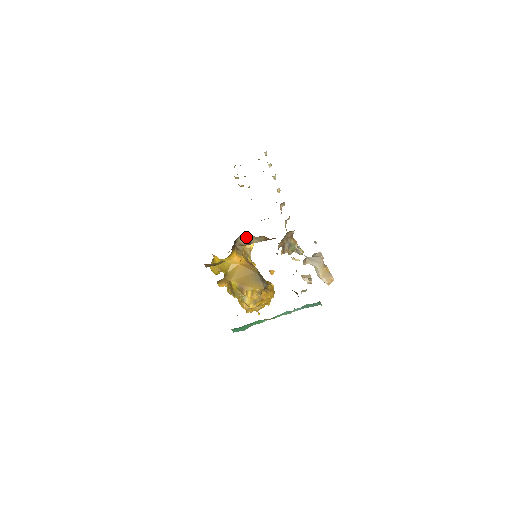
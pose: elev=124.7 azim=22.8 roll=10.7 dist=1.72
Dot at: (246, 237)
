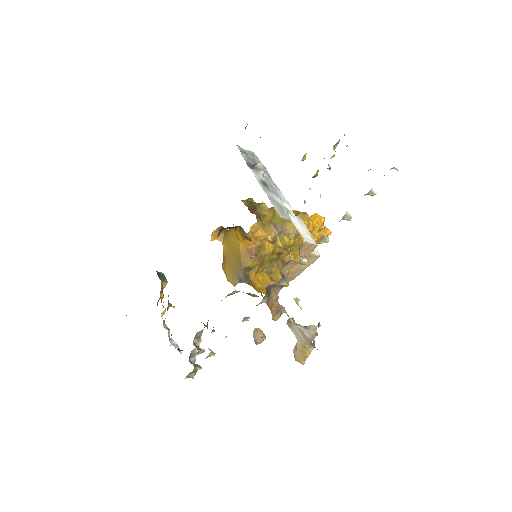
Dot at: (245, 236)
